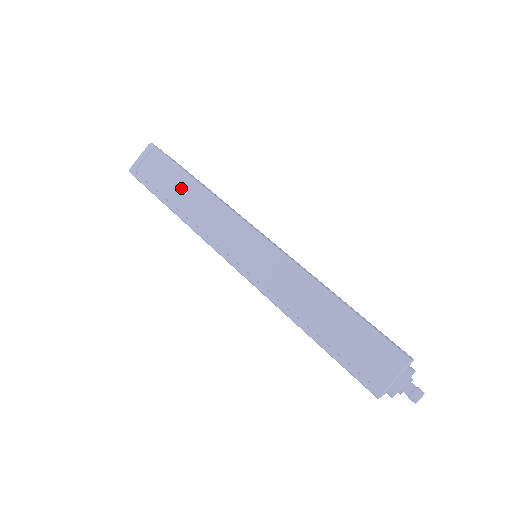
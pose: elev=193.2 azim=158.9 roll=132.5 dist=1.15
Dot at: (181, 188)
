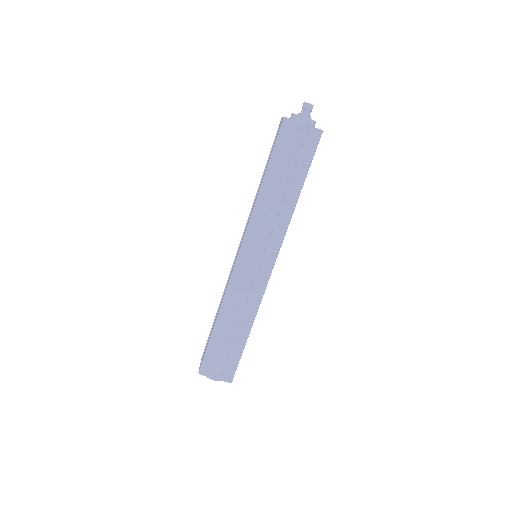
Dot at: occluded
